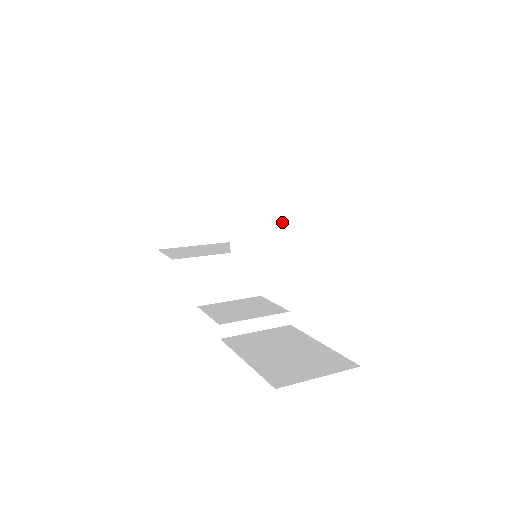
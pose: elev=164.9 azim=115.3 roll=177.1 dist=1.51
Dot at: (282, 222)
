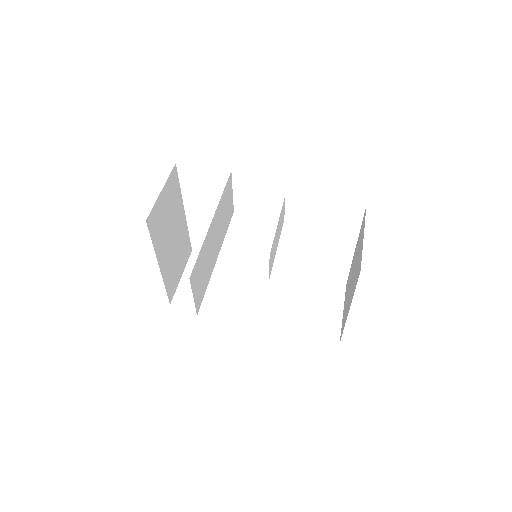
Dot at: occluded
